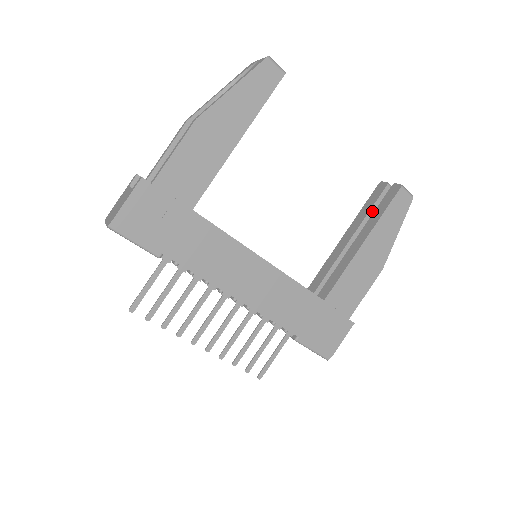
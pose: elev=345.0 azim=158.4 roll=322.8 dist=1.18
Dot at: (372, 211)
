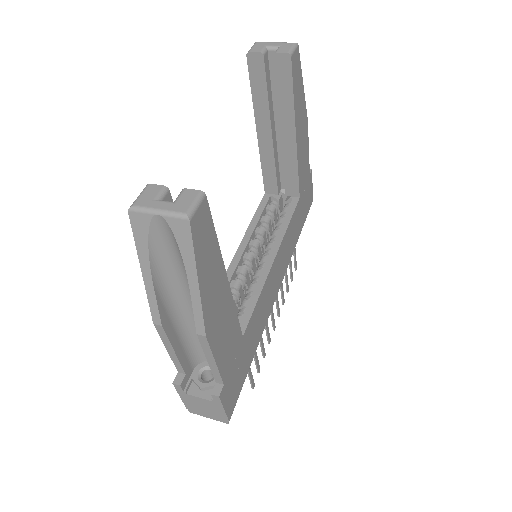
Dot at: (269, 93)
